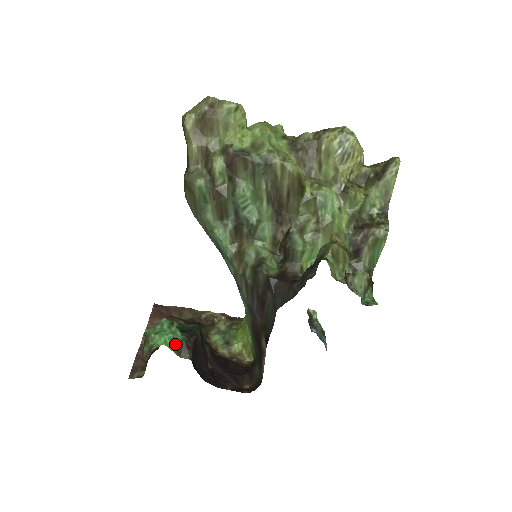
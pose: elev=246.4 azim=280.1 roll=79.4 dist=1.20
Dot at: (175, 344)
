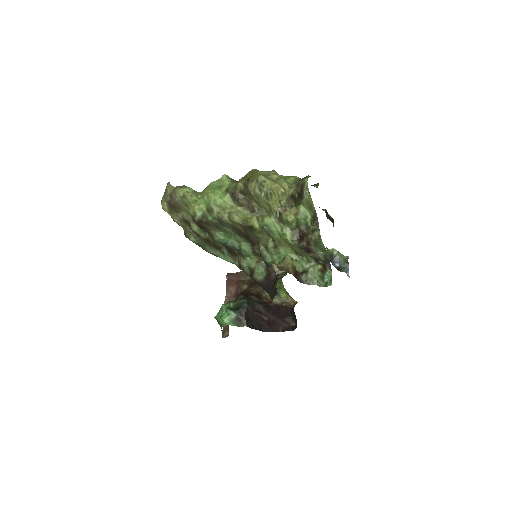
Dot at: (233, 321)
